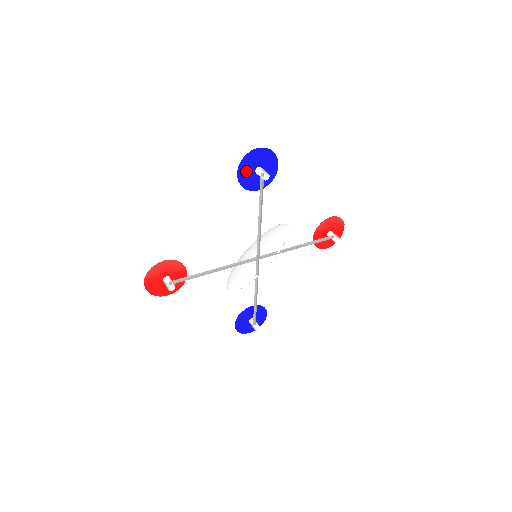
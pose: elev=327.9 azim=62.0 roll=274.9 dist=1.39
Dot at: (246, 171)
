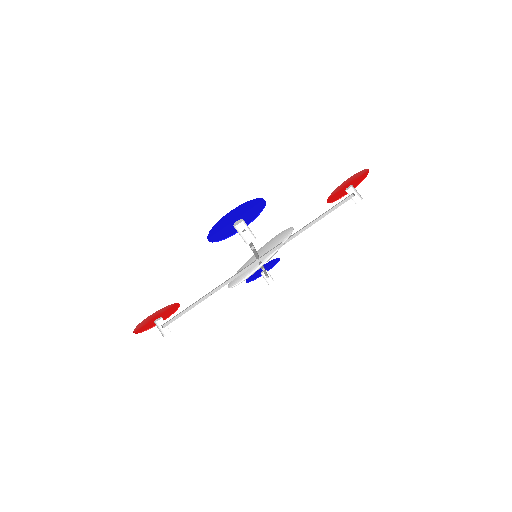
Dot at: (220, 231)
